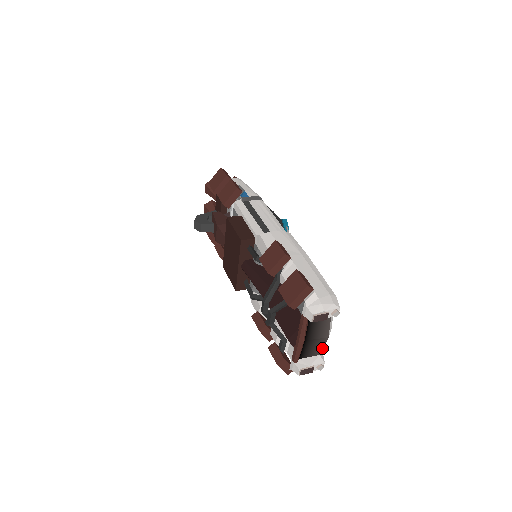
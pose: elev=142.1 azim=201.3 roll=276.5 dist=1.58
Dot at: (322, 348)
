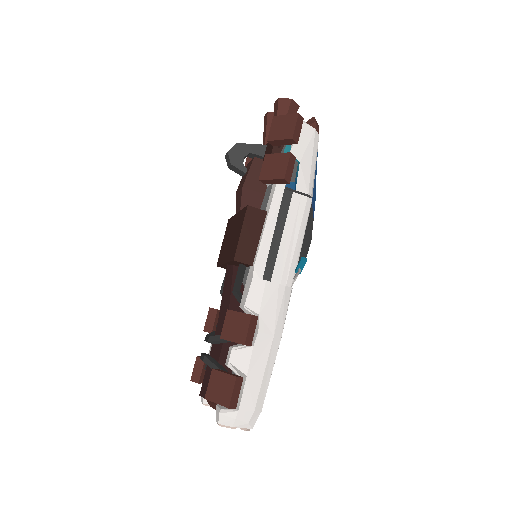
Dot at: occluded
